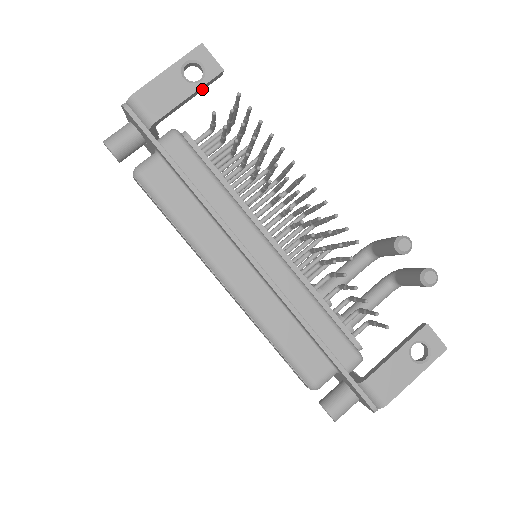
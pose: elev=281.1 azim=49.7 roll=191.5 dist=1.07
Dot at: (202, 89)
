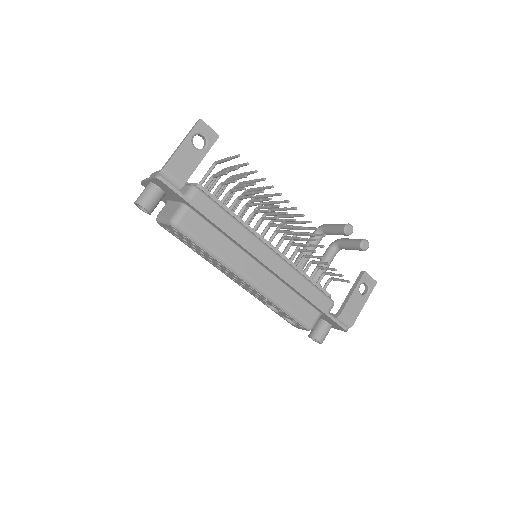
Dot at: (206, 152)
